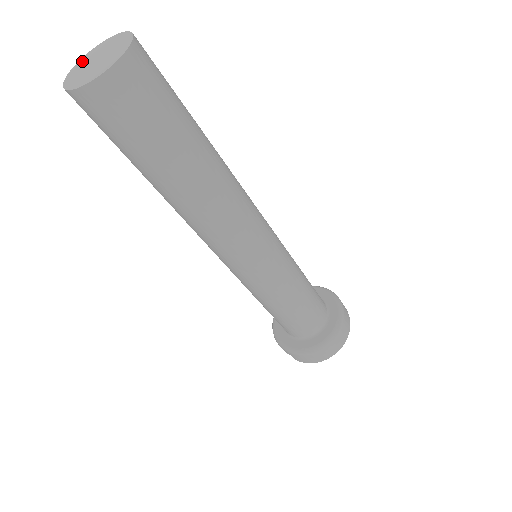
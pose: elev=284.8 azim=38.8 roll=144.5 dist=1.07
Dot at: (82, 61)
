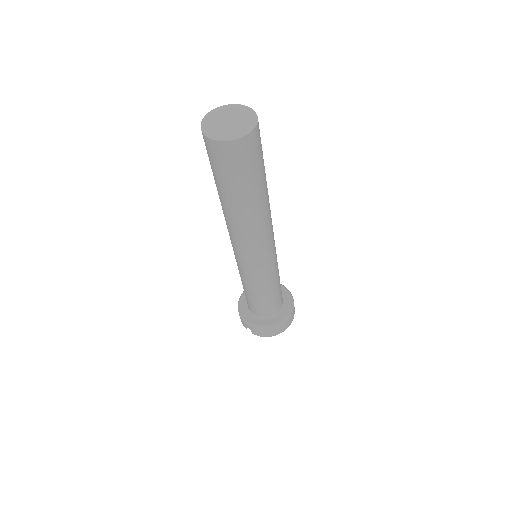
Dot at: (212, 115)
